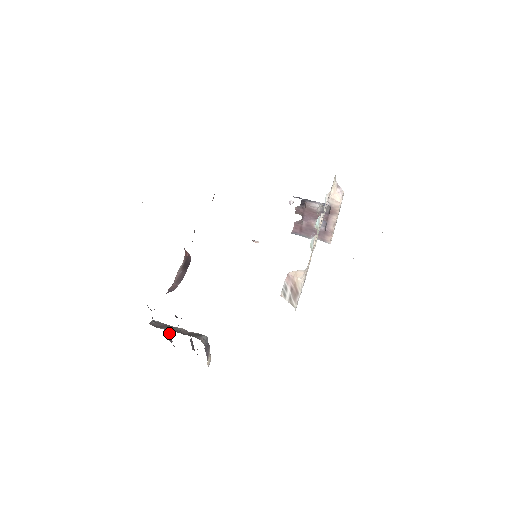
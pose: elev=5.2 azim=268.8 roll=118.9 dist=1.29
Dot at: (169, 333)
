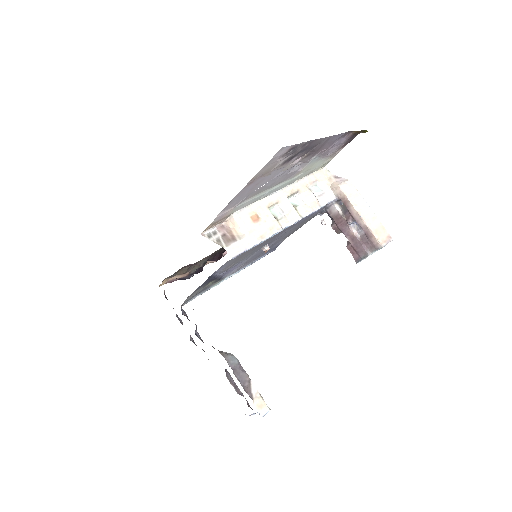
Dot at: (233, 380)
